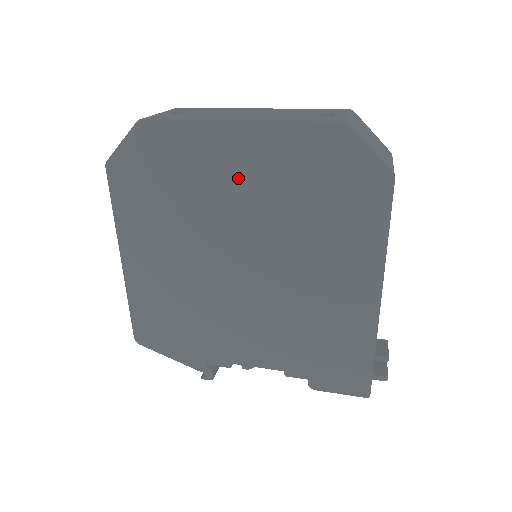
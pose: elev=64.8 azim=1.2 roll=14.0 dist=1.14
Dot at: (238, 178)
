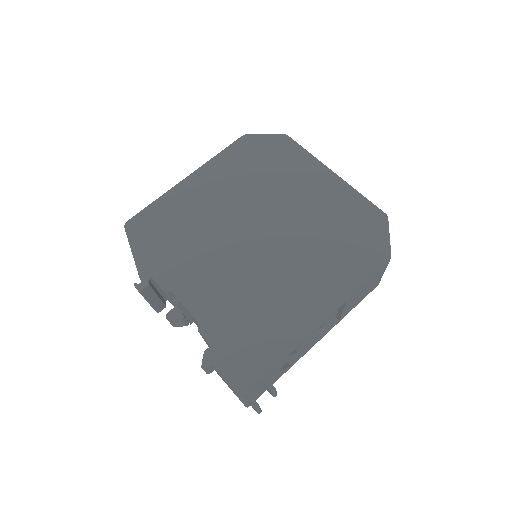
Dot at: (306, 194)
